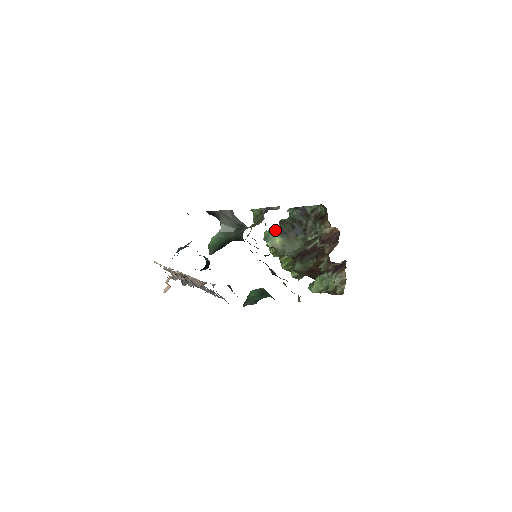
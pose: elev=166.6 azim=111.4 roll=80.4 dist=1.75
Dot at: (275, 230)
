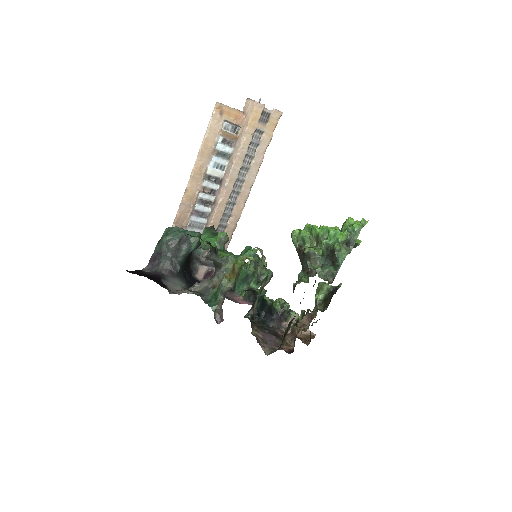
Dot at: (297, 248)
